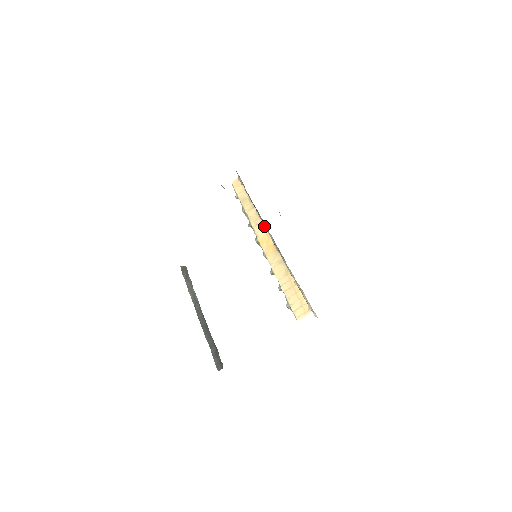
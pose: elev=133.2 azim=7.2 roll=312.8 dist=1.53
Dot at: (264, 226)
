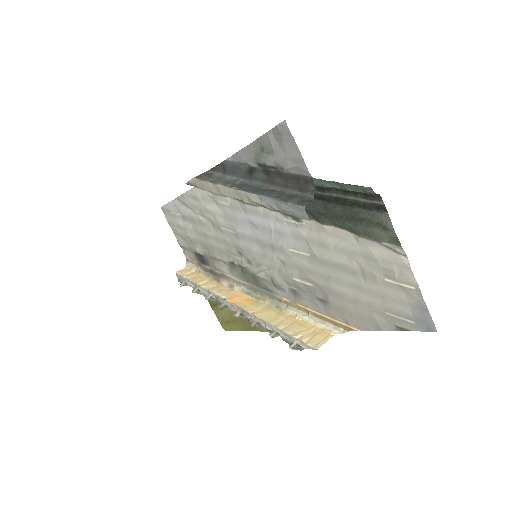
Dot at: (232, 289)
